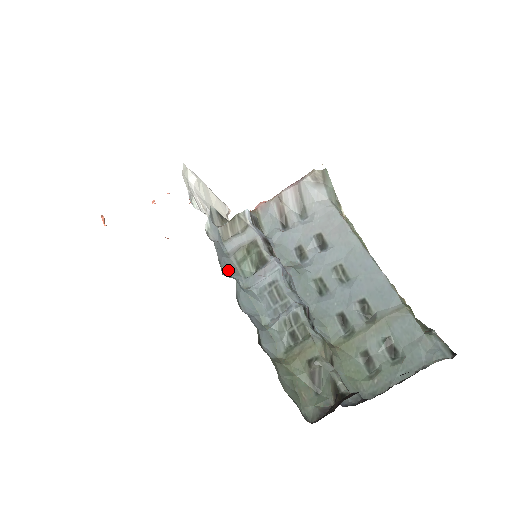
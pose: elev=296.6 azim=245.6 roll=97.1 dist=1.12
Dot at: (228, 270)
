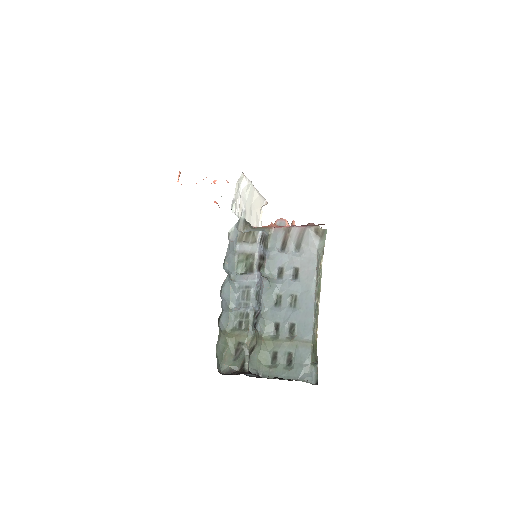
Dot at: (228, 264)
